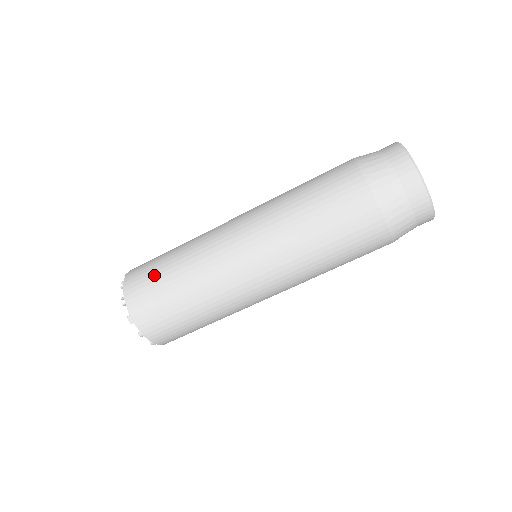
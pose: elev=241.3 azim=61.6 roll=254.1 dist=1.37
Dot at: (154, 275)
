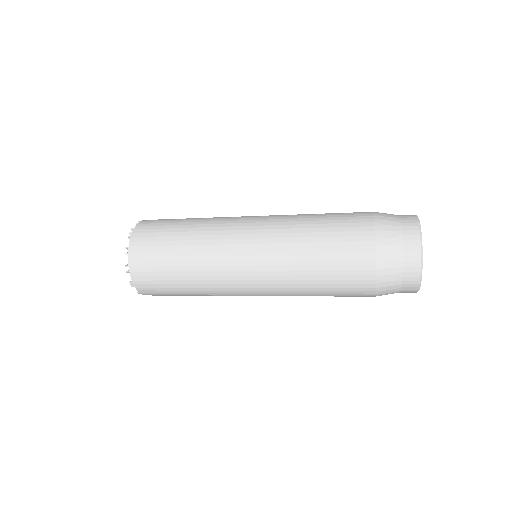
Dot at: (161, 259)
